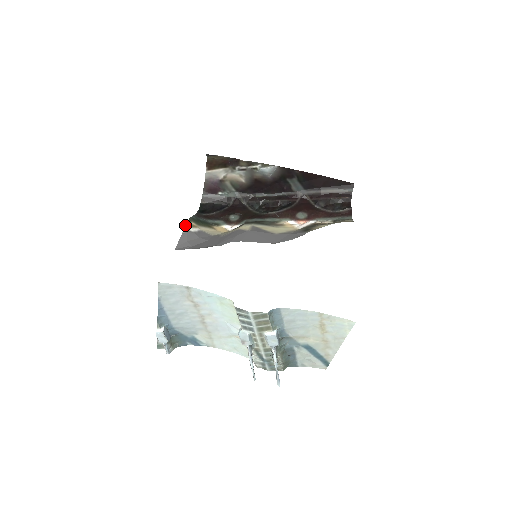
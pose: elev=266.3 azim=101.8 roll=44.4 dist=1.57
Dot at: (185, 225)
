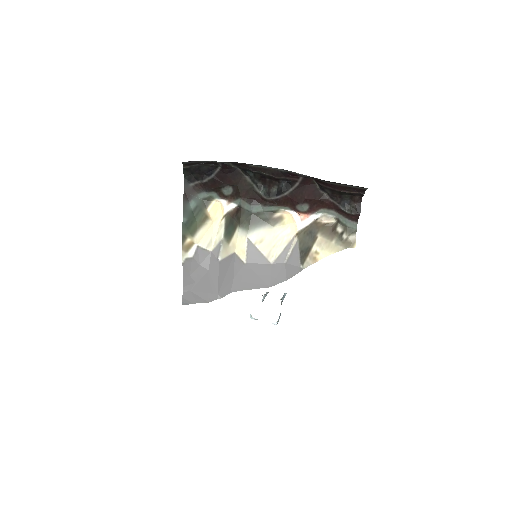
Dot at: (182, 252)
